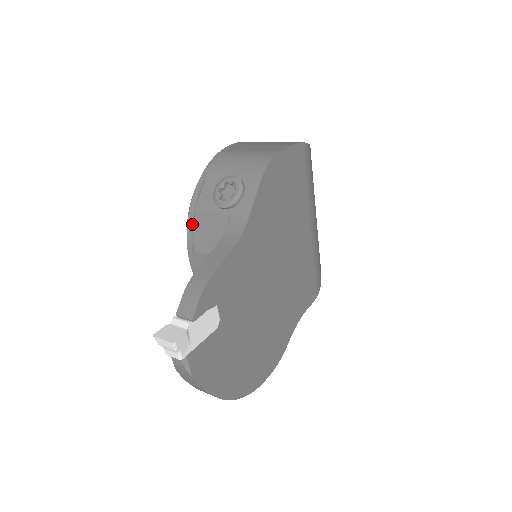
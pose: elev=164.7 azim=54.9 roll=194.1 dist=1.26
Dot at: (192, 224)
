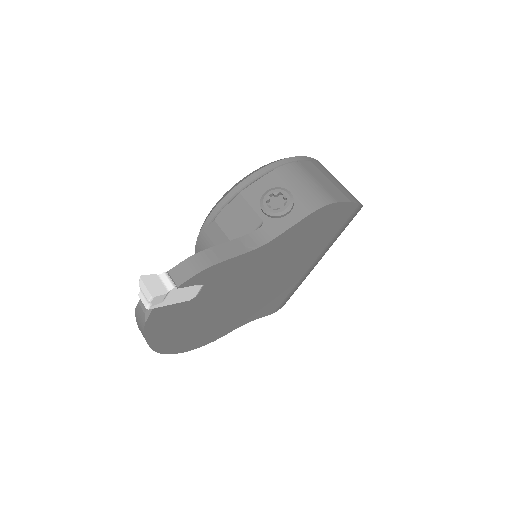
Dot at: (229, 199)
